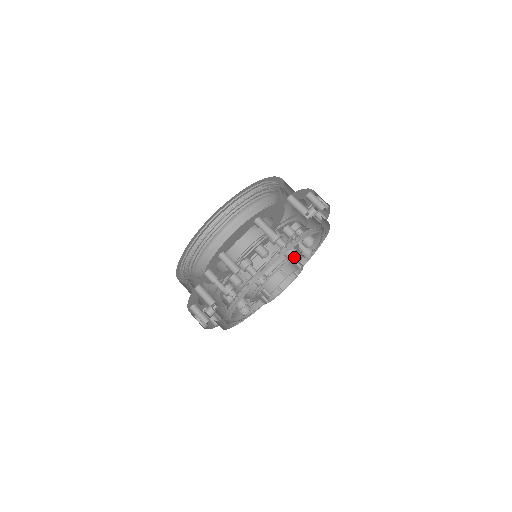
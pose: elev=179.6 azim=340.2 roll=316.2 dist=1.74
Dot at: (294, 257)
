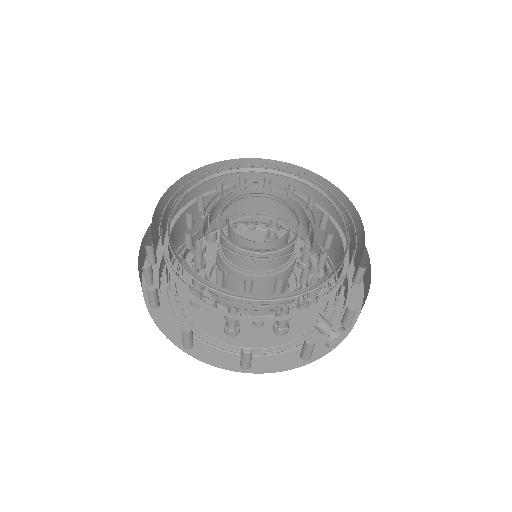
Dot at: occluded
